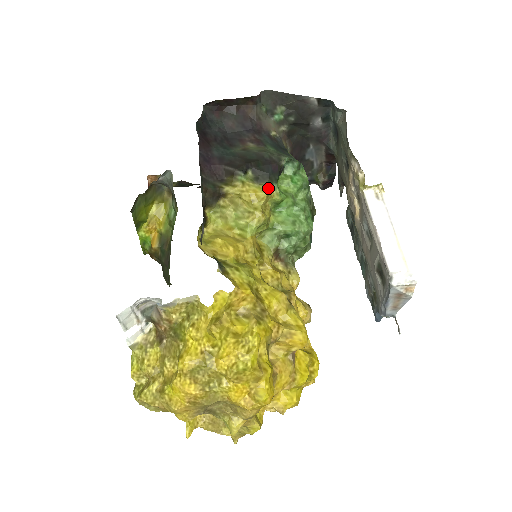
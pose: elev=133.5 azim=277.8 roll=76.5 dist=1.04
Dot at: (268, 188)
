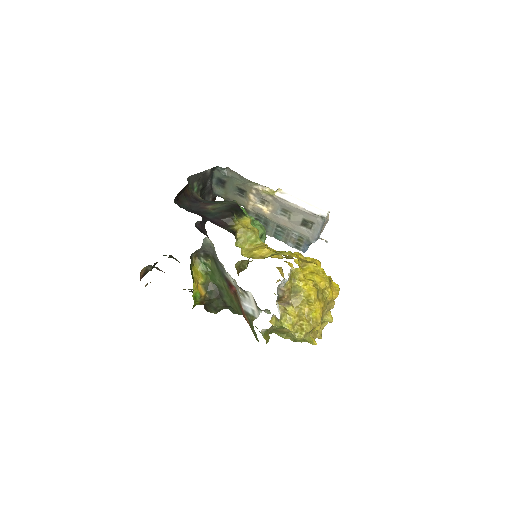
Dot at: (246, 217)
